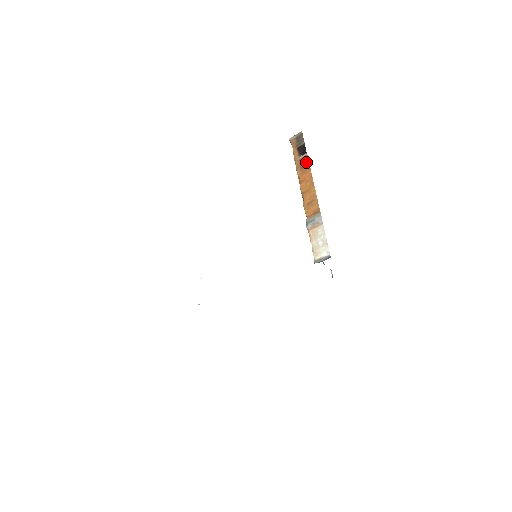
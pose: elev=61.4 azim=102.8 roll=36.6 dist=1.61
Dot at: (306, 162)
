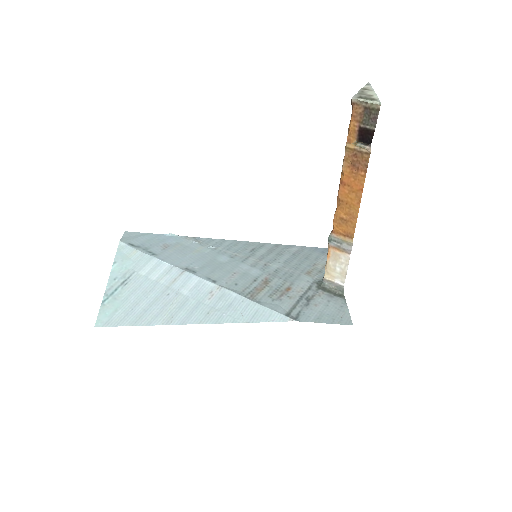
Dot at: (363, 163)
